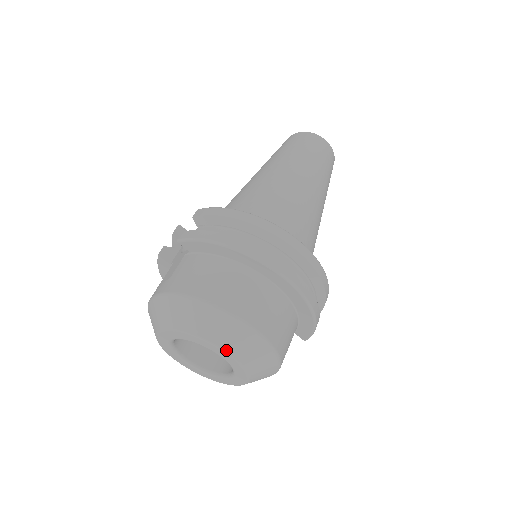
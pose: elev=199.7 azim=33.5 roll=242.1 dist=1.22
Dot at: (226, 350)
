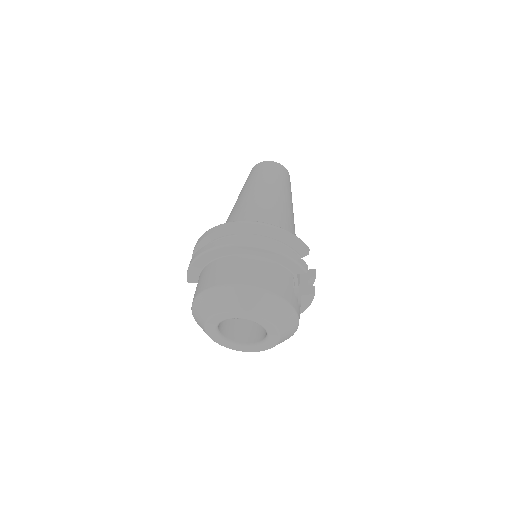
Dot at: (227, 310)
